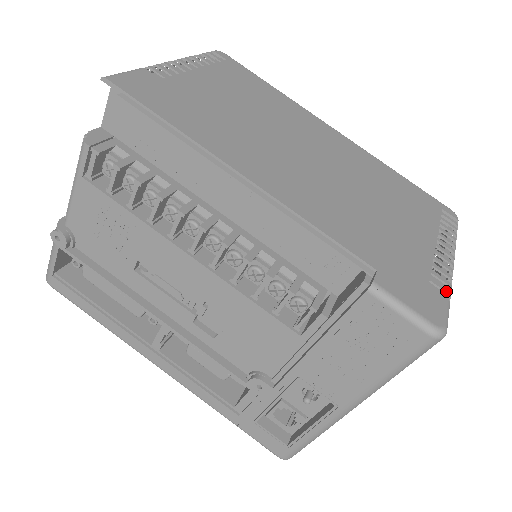
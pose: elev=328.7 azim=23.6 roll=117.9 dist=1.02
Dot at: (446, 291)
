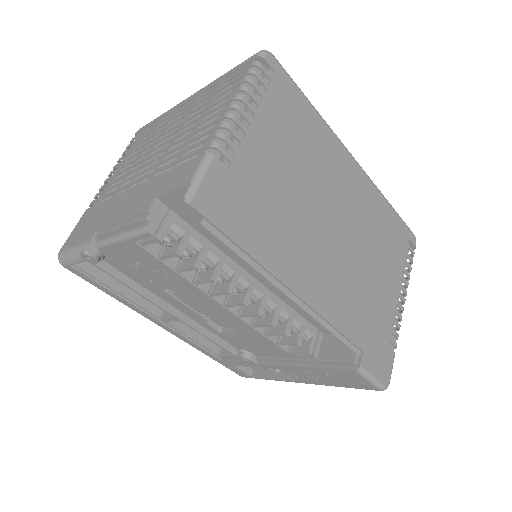
Dot at: (395, 346)
